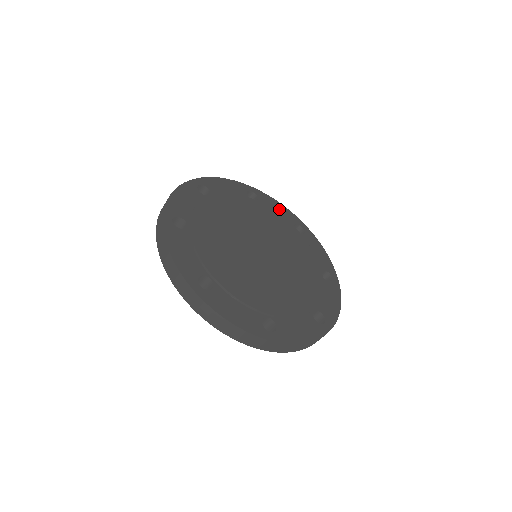
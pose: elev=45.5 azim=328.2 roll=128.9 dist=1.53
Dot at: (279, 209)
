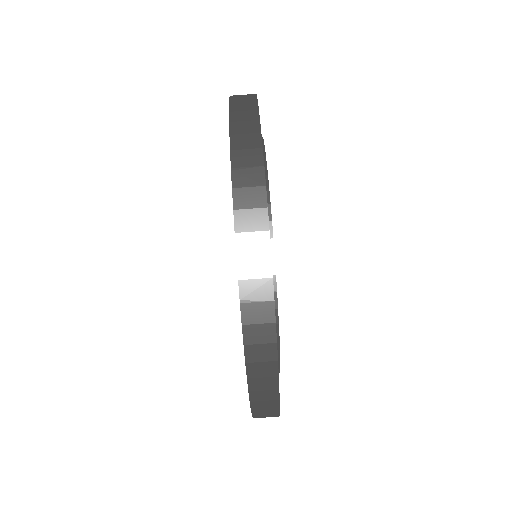
Dot at: occluded
